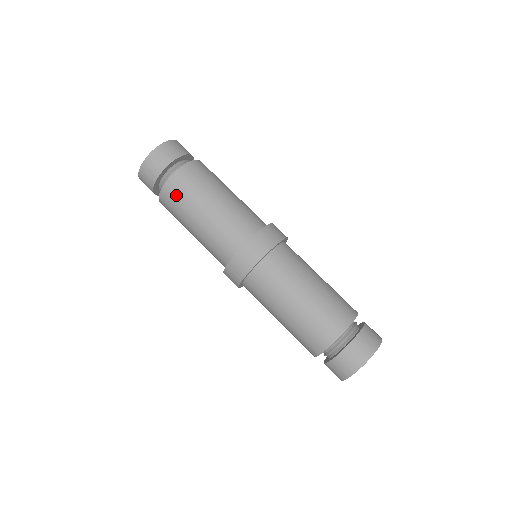
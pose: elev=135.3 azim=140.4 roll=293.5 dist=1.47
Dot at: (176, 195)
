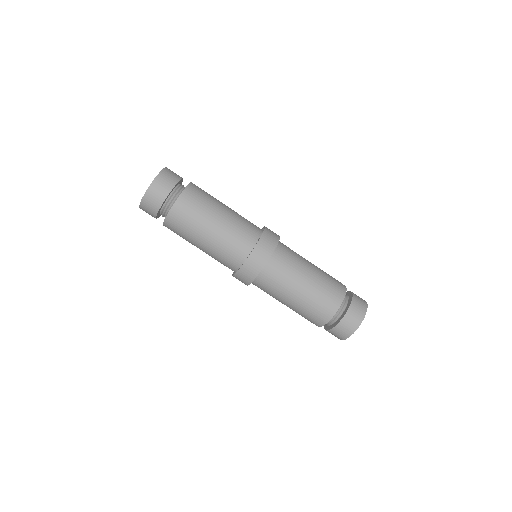
Dot at: (200, 194)
